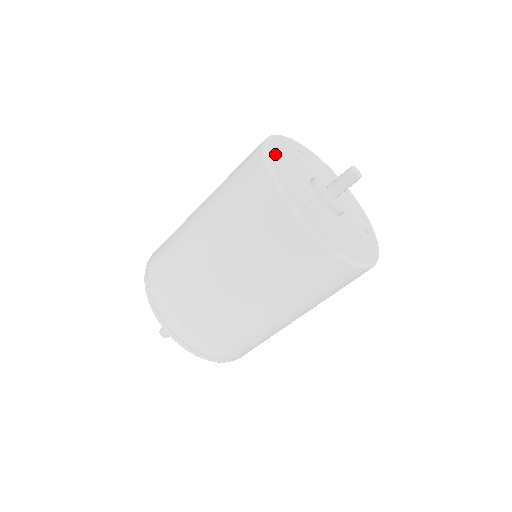
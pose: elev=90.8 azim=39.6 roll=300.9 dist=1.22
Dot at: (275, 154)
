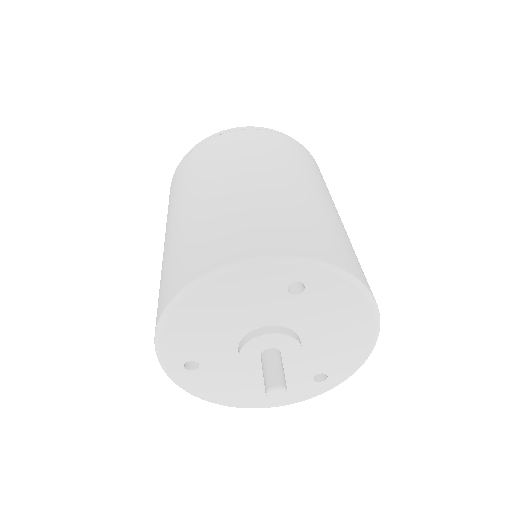
Dot at: (198, 302)
